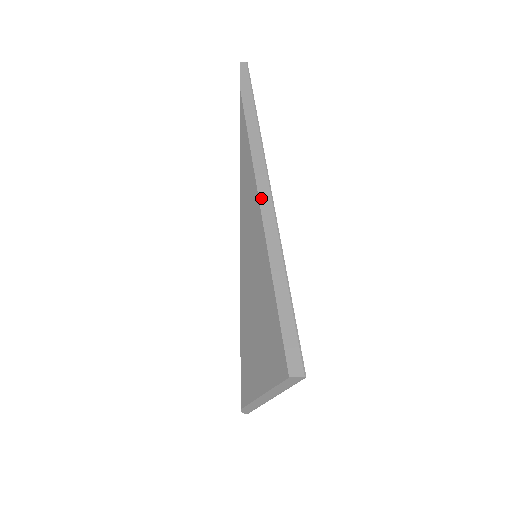
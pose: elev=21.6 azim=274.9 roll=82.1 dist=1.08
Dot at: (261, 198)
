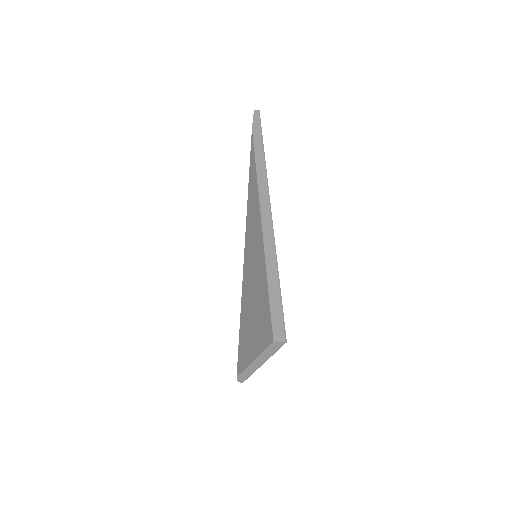
Dot at: (262, 211)
